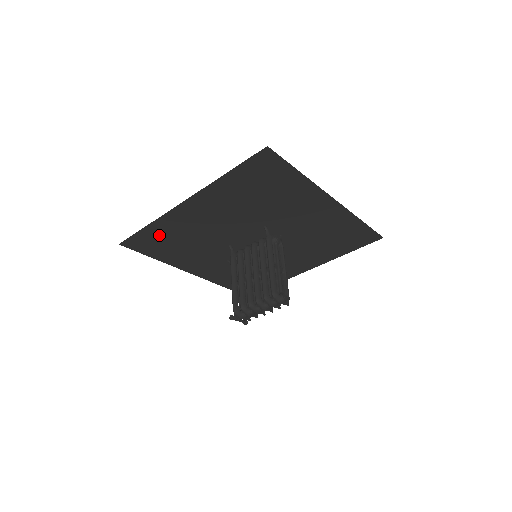
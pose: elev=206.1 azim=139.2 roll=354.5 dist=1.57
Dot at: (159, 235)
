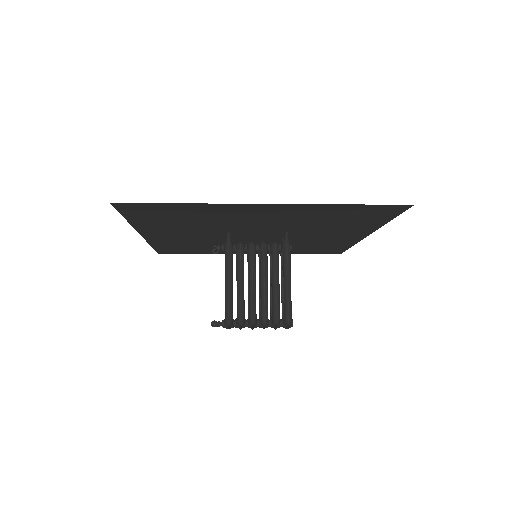
Dot at: (178, 211)
